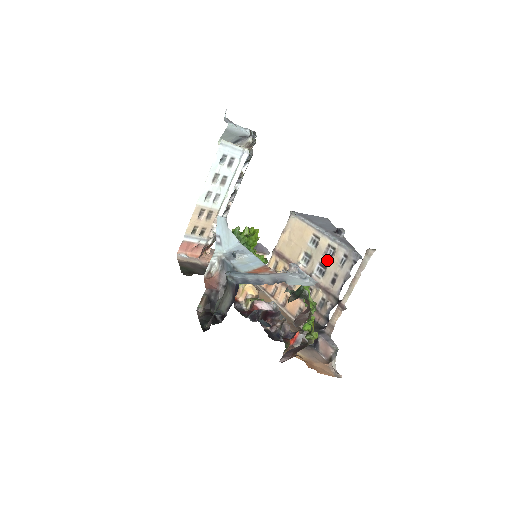
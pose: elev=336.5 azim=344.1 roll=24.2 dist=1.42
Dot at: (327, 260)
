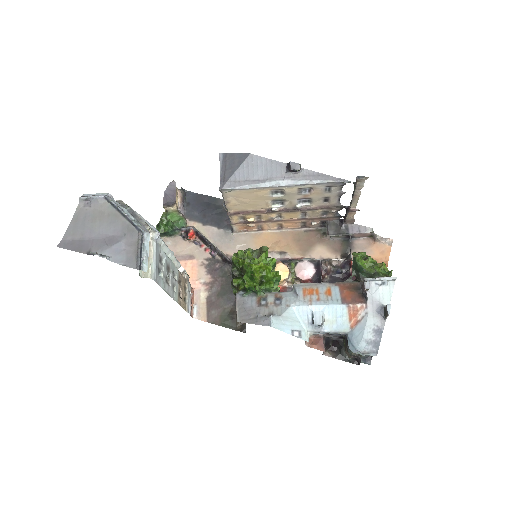
Dot at: (307, 196)
